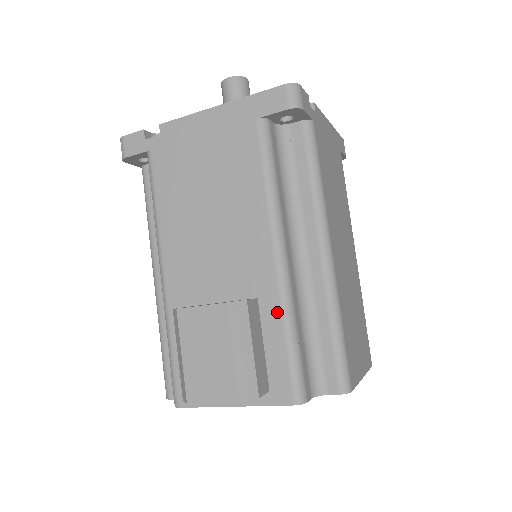
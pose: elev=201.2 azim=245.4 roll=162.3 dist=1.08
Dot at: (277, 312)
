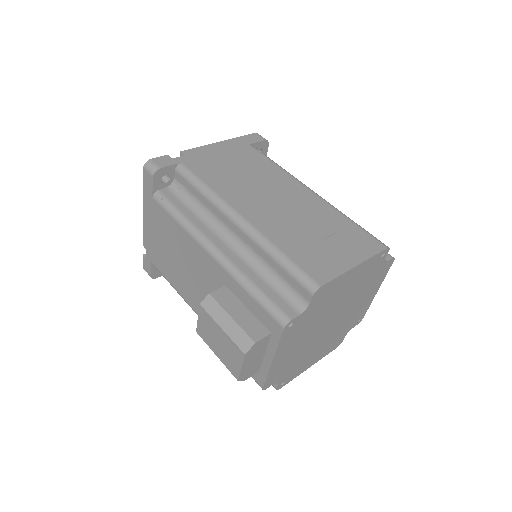
Dot at: (234, 283)
